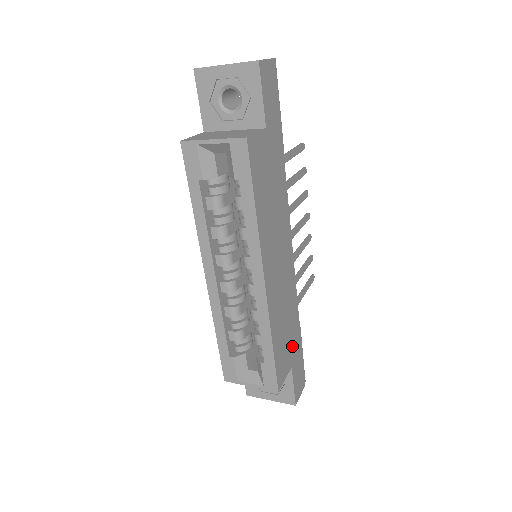
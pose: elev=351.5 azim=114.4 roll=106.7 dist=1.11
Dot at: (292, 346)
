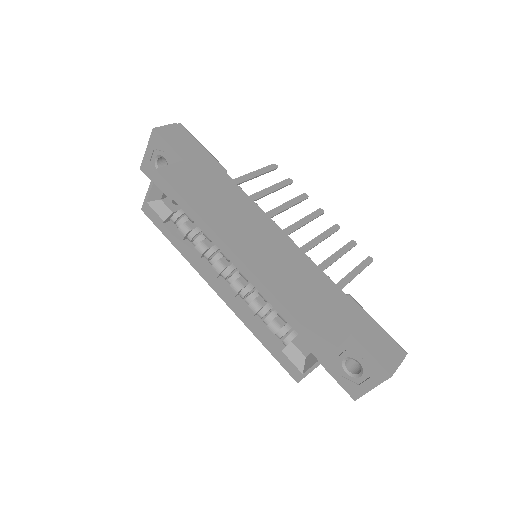
Dot at: (338, 313)
